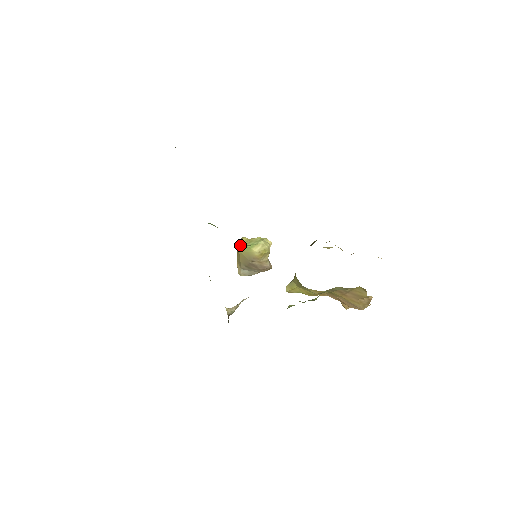
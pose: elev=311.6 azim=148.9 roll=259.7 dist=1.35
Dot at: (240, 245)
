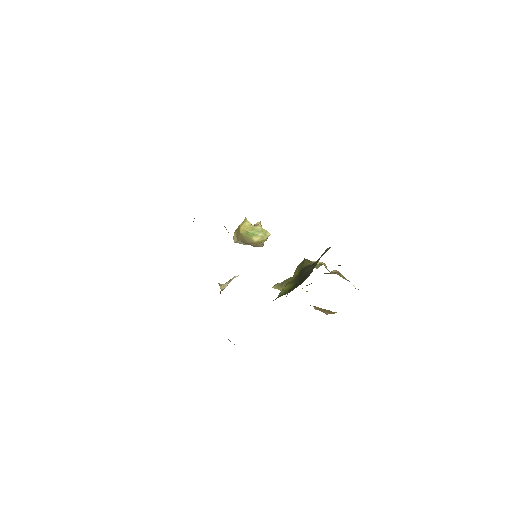
Dot at: (243, 228)
